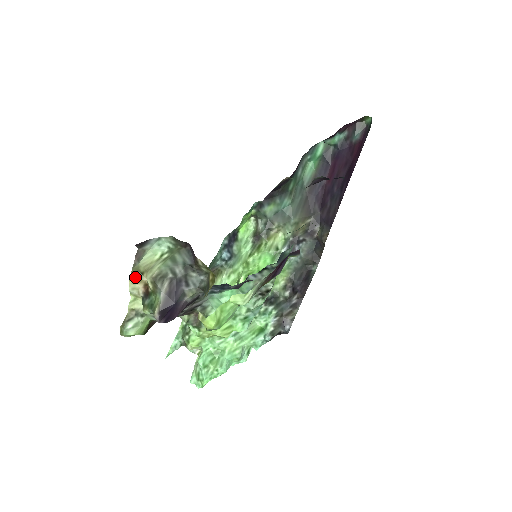
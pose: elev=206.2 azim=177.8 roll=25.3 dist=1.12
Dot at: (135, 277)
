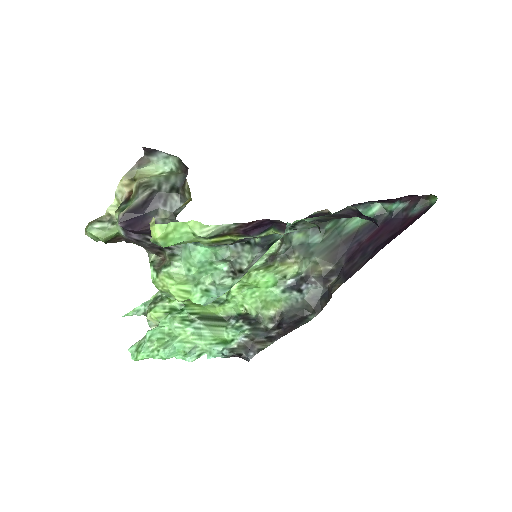
Dot at: (127, 180)
